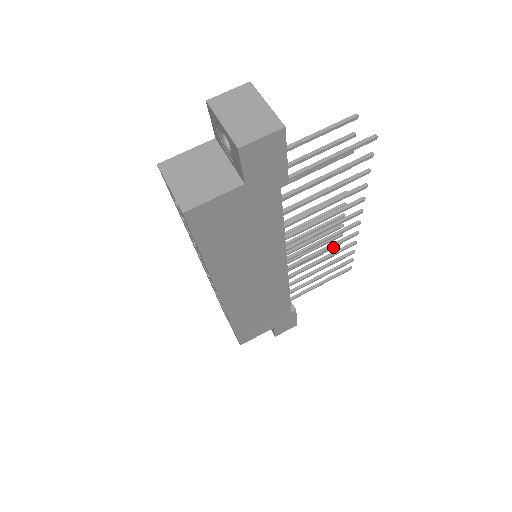
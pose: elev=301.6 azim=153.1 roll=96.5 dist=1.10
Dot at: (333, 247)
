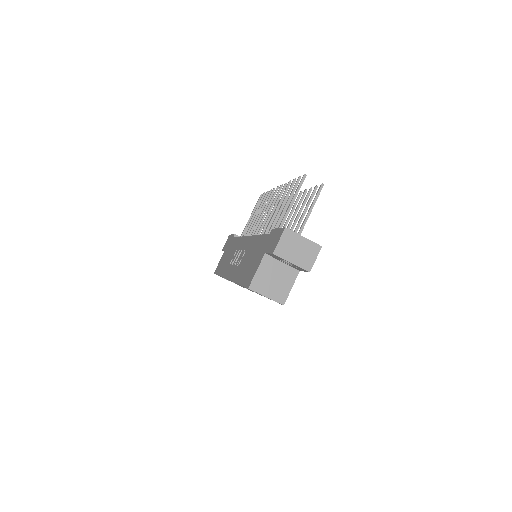
Dot at: occluded
